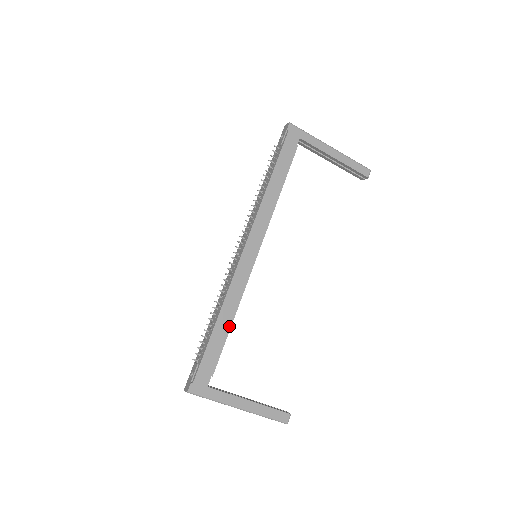
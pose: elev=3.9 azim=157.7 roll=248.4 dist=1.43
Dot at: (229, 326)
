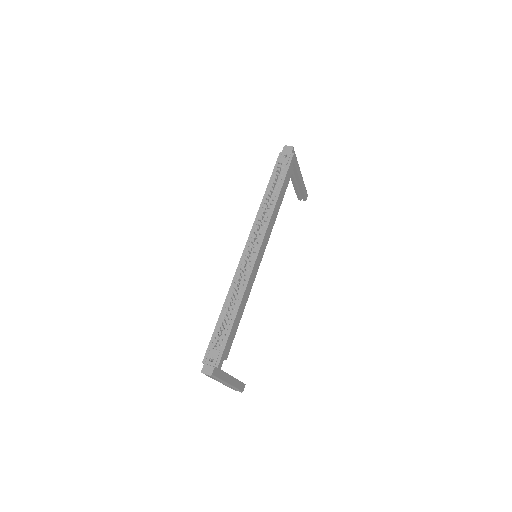
Dot at: (241, 317)
